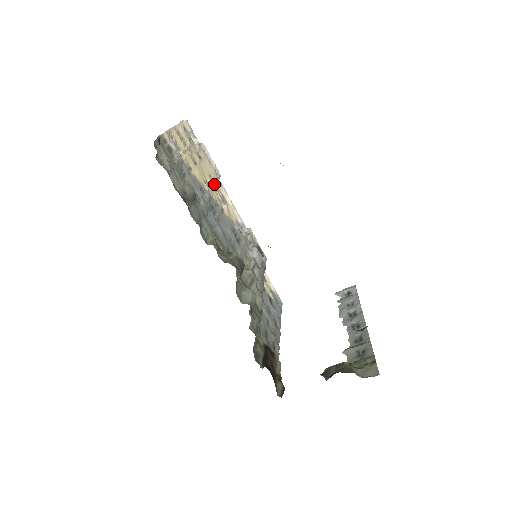
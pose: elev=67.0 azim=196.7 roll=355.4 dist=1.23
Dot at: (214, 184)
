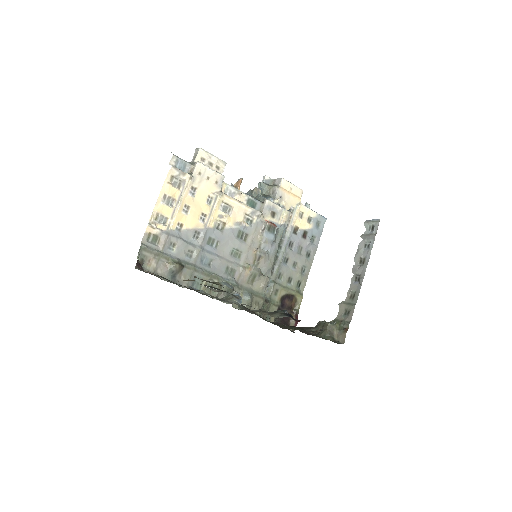
Dot at: (213, 203)
